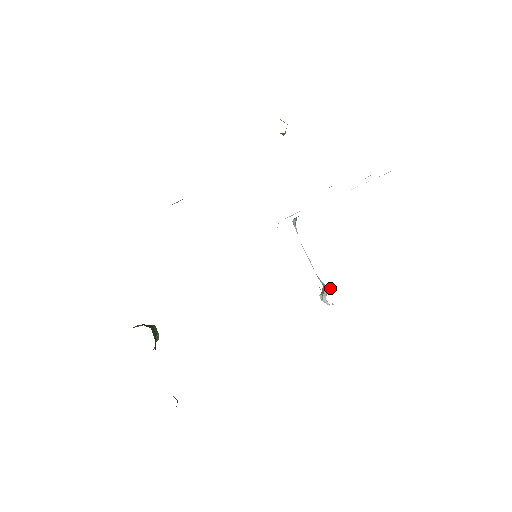
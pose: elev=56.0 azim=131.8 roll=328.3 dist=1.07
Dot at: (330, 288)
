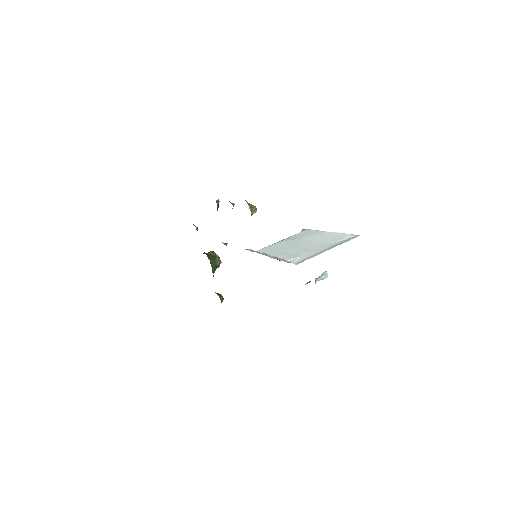
Dot at: (327, 275)
